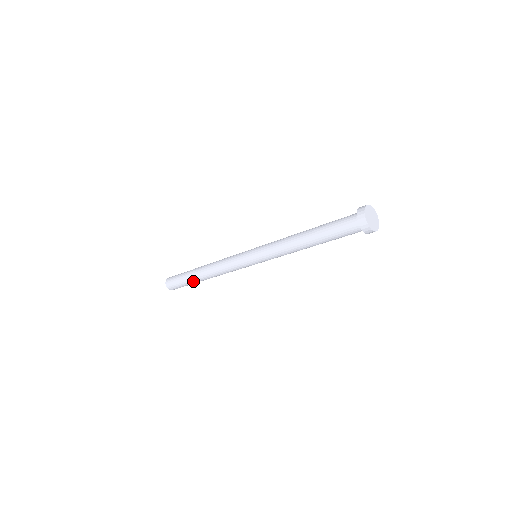
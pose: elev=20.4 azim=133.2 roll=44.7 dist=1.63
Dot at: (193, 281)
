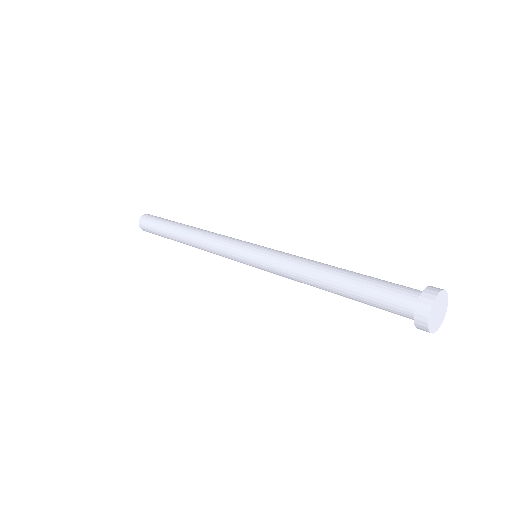
Dot at: (172, 239)
